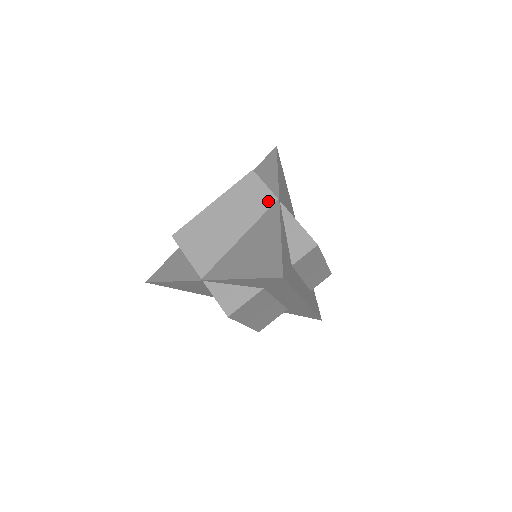
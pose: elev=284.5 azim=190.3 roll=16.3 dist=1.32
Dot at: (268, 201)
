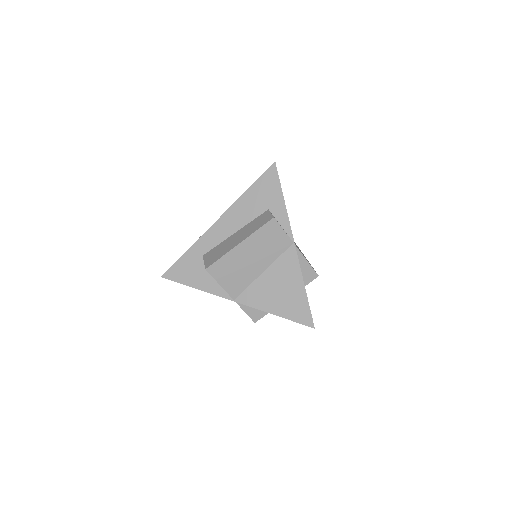
Dot at: (286, 244)
